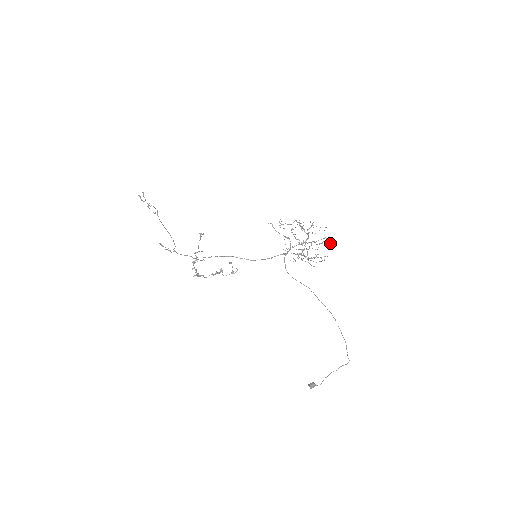
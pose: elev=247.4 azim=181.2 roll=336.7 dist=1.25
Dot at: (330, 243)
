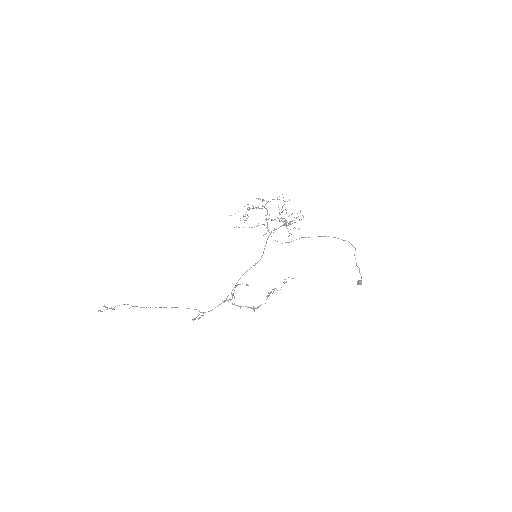
Dot at: (289, 200)
